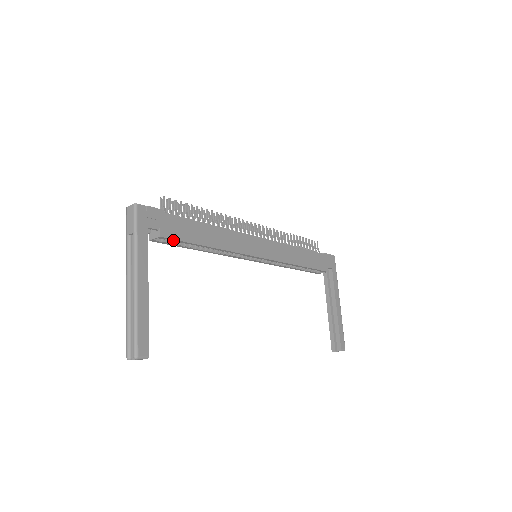
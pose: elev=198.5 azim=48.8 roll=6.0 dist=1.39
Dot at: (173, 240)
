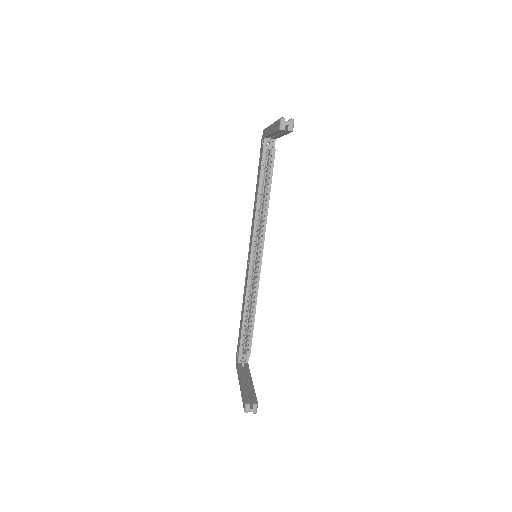
Dot at: (272, 162)
